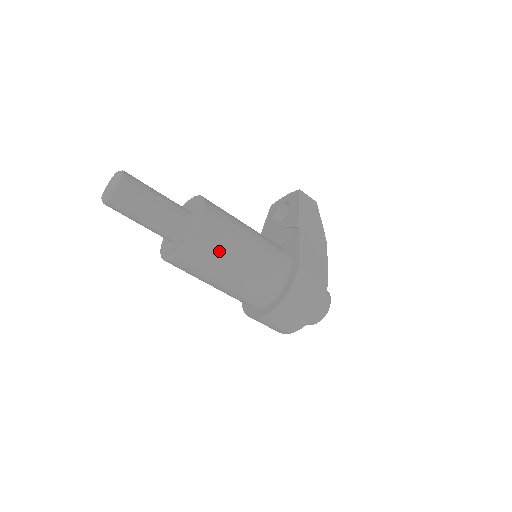
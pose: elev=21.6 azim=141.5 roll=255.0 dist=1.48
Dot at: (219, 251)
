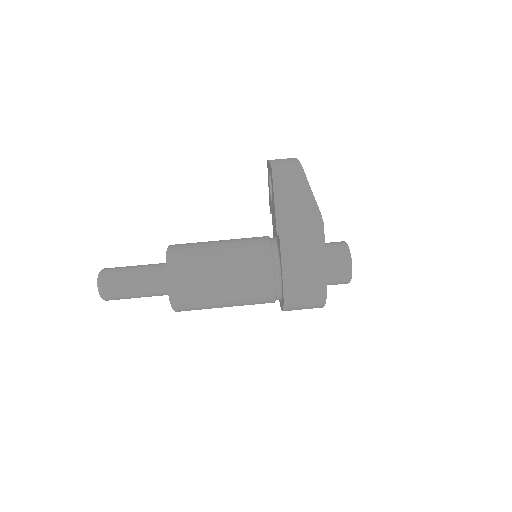
Dot at: (203, 305)
